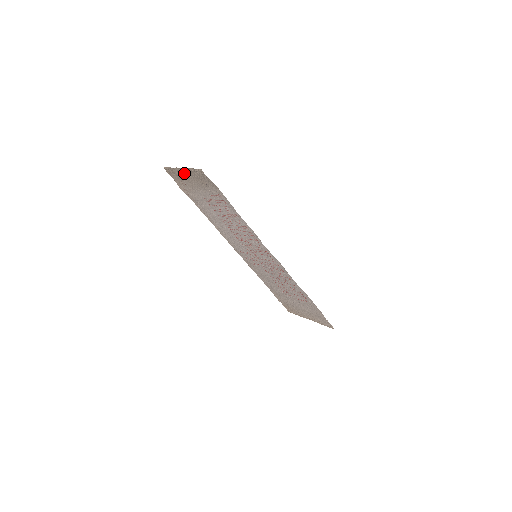
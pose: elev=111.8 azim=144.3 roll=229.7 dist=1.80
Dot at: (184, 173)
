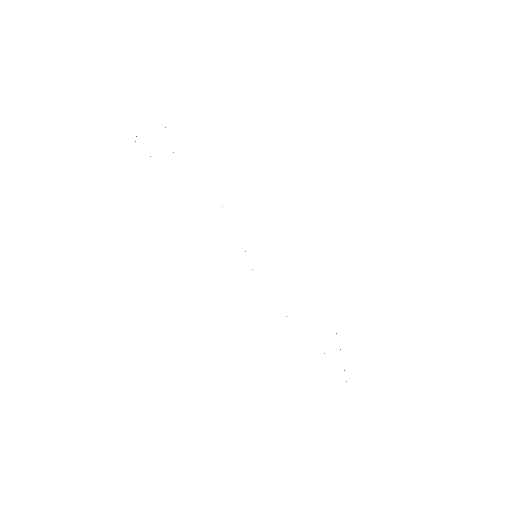
Dot at: occluded
